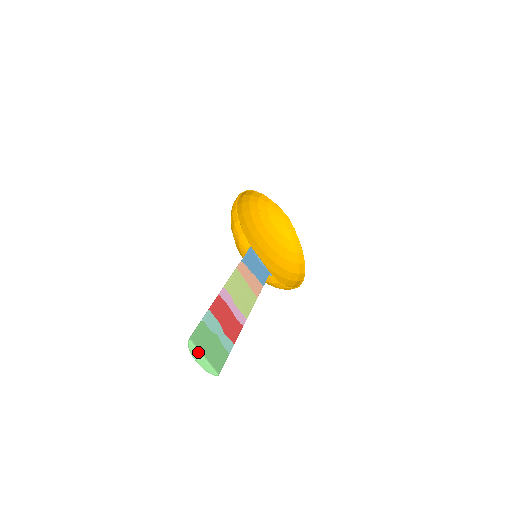
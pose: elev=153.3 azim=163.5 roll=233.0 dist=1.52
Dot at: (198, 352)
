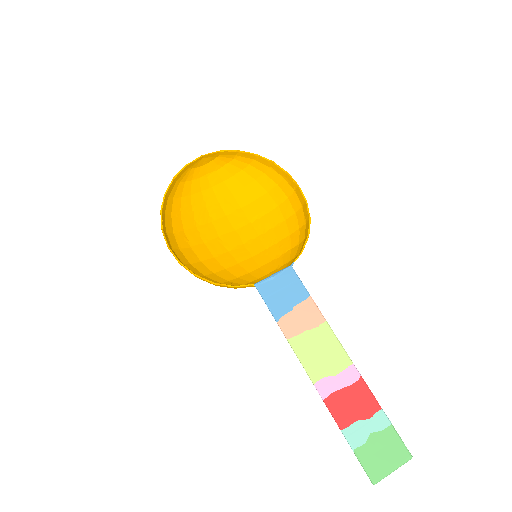
Dot at: occluded
